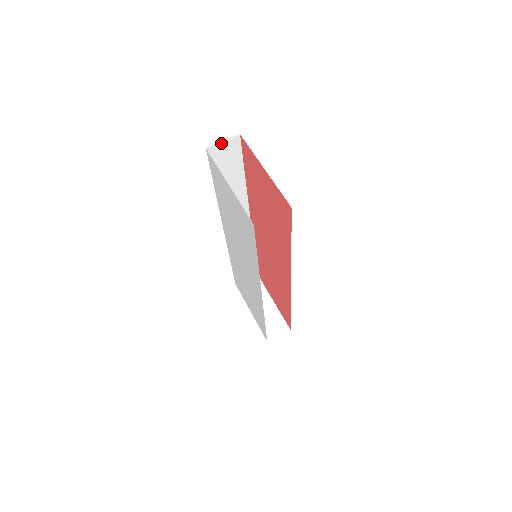
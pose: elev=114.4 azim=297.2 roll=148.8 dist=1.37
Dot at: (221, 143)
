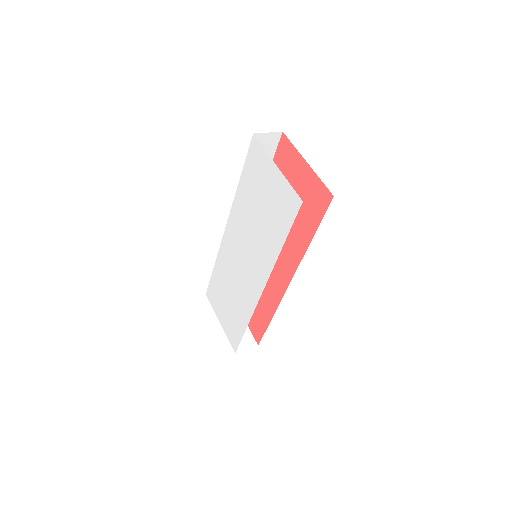
Dot at: (266, 134)
